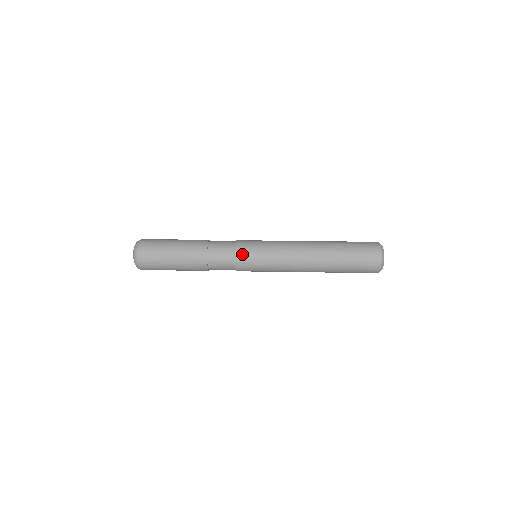
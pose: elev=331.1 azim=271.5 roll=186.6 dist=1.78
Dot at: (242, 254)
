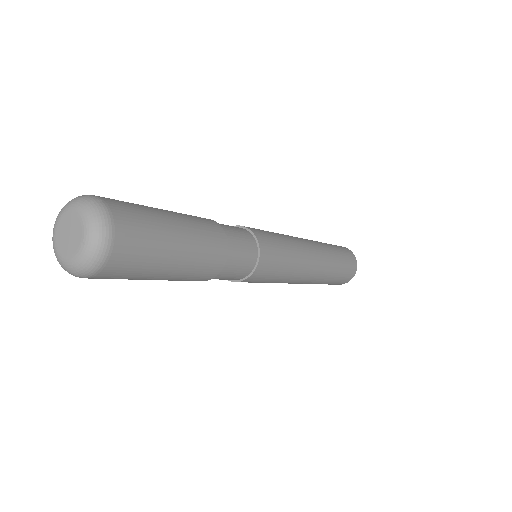
Dot at: (265, 243)
